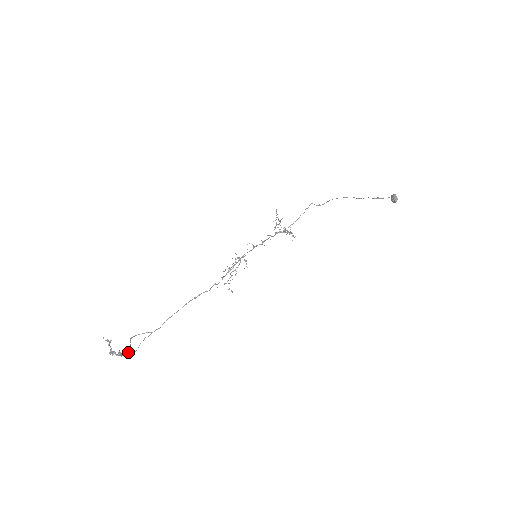
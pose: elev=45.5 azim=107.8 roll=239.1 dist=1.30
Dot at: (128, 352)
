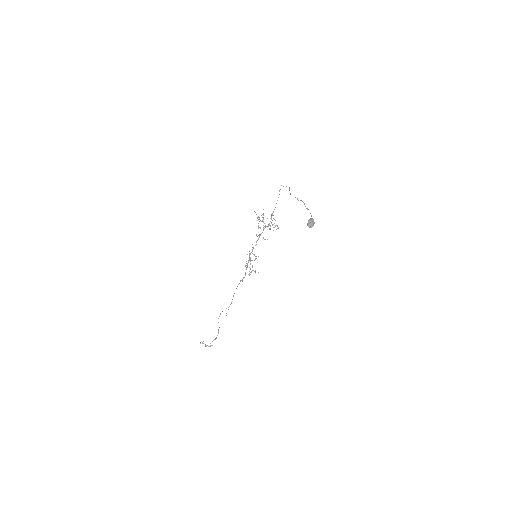
Dot at: (218, 333)
